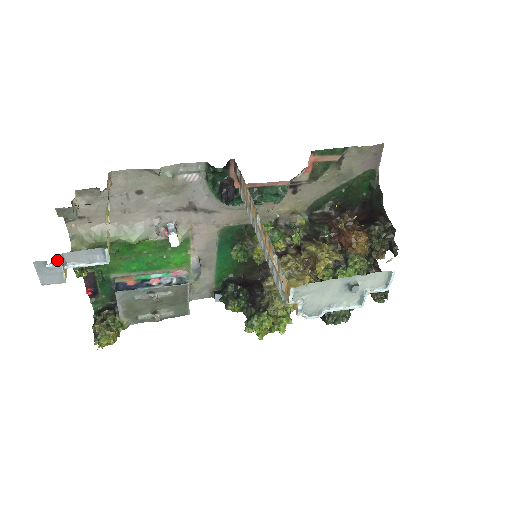
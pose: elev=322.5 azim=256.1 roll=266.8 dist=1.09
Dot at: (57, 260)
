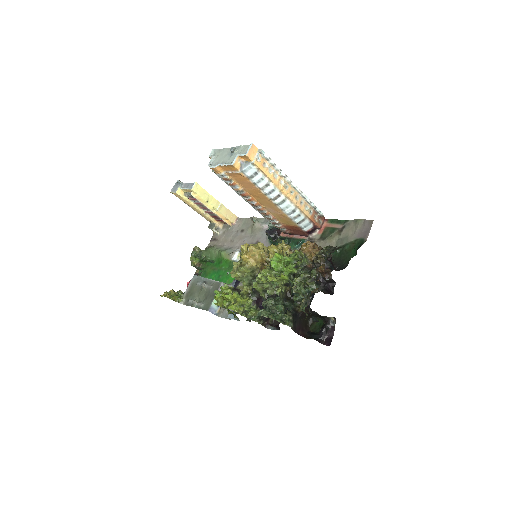
Dot at: (181, 182)
